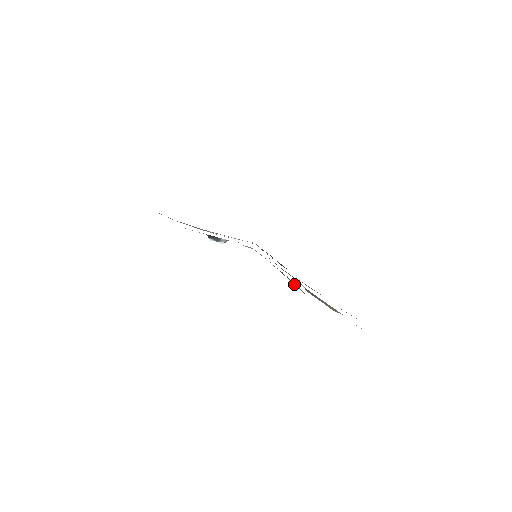
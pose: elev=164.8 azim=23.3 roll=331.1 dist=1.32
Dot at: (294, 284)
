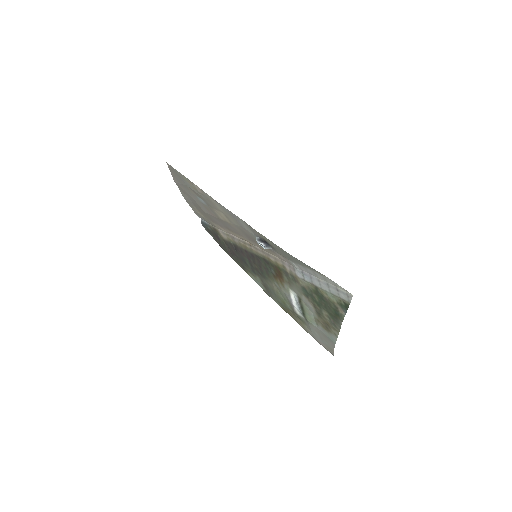
Dot at: (339, 313)
